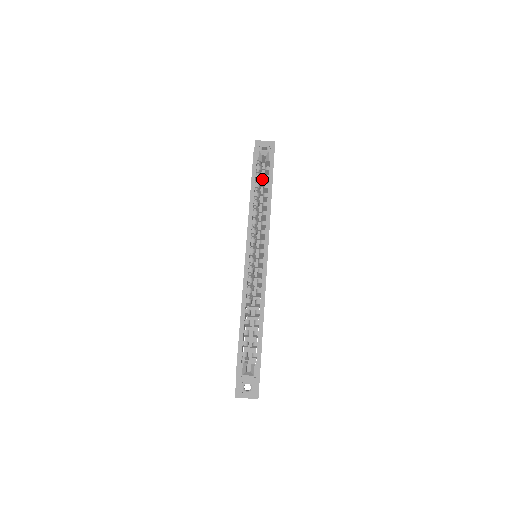
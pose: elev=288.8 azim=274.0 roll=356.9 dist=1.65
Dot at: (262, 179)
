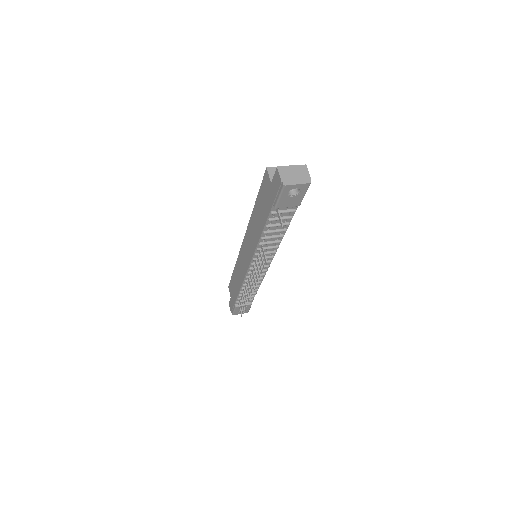
Dot at: occluded
